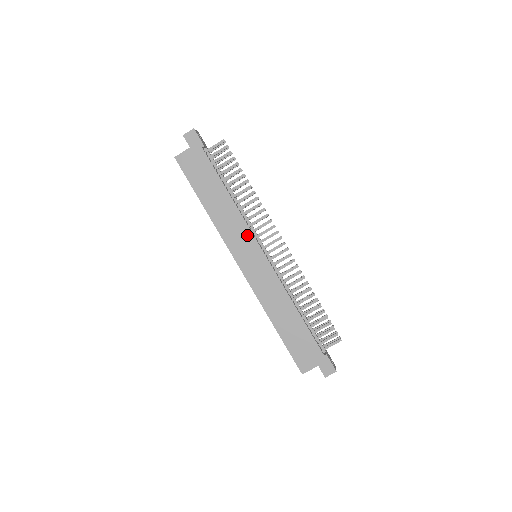
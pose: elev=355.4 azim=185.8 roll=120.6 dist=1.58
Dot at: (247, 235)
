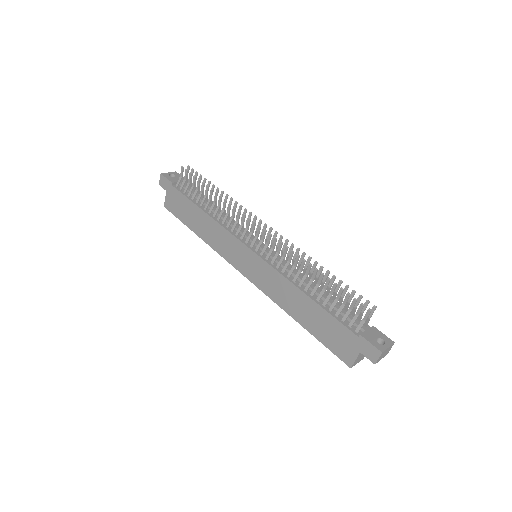
Dot at: (233, 241)
